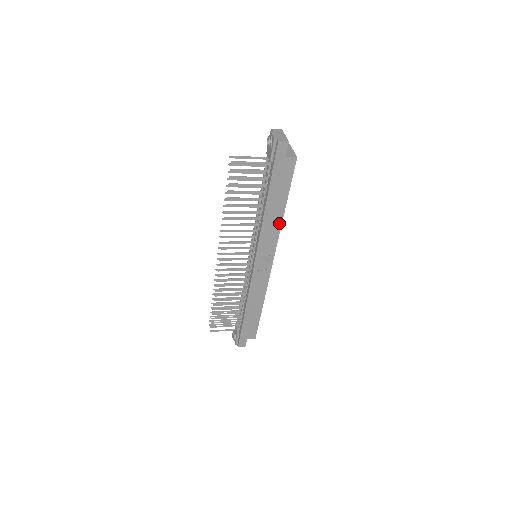
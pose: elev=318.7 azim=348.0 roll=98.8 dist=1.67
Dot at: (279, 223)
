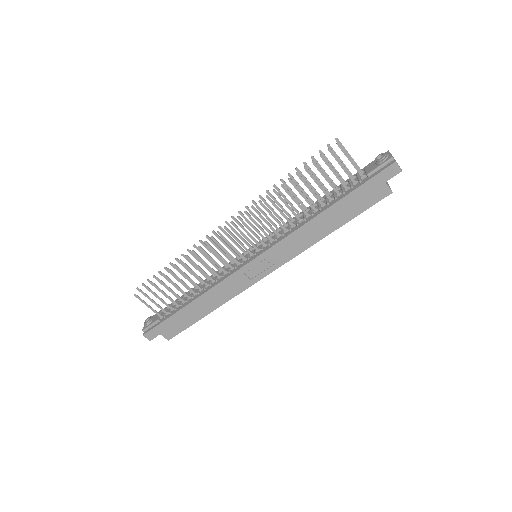
Dot at: (314, 241)
